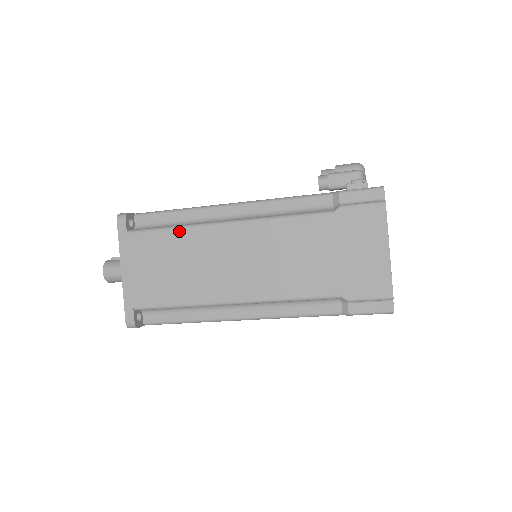
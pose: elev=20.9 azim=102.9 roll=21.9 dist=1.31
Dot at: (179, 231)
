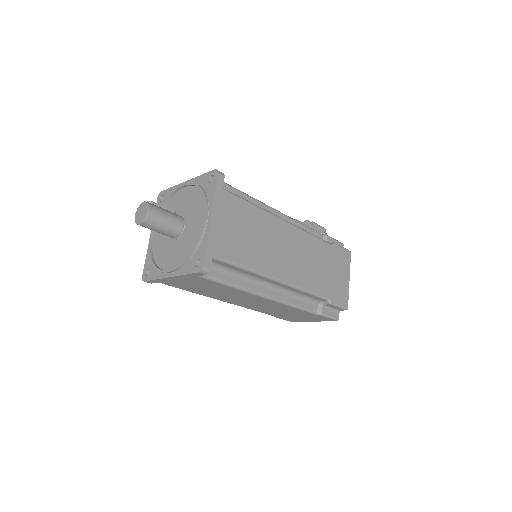
Dot at: (258, 209)
